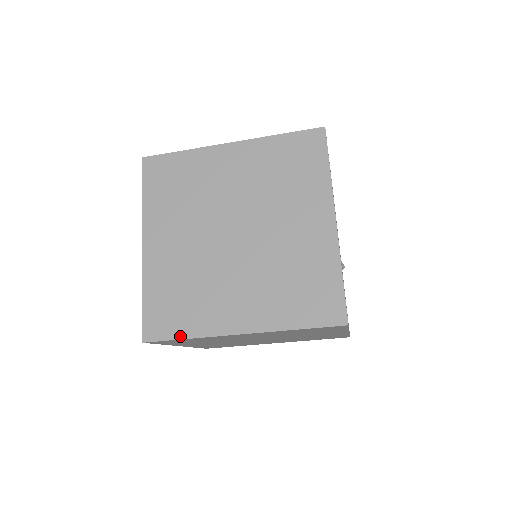
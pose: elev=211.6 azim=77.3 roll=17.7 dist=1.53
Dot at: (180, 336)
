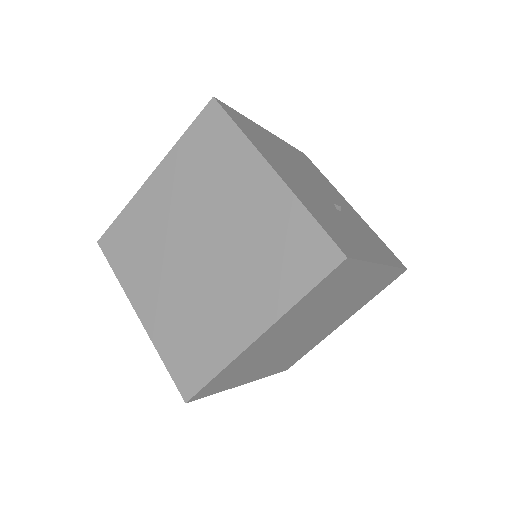
Dot at: (211, 376)
